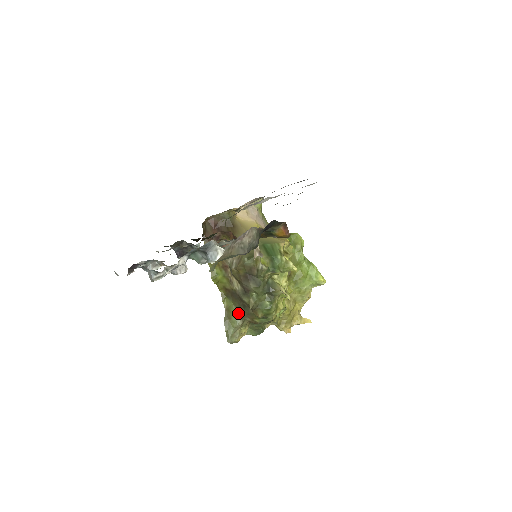
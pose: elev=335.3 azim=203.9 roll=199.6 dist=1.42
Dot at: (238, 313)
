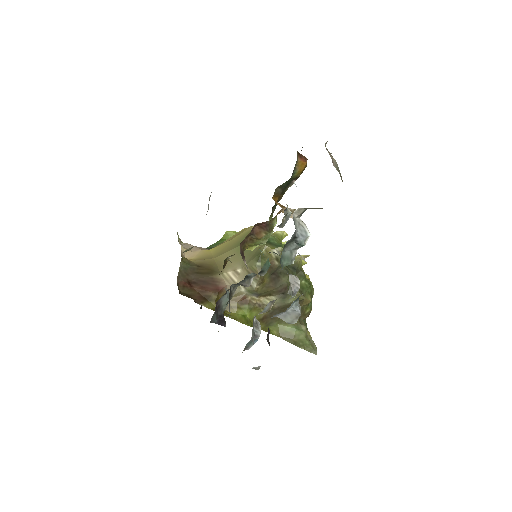
Dot at: (292, 324)
